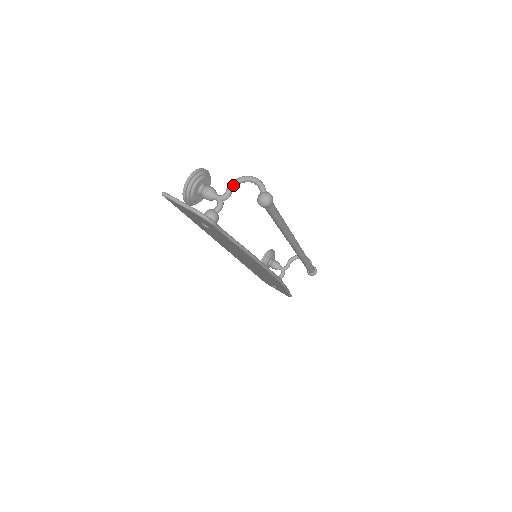
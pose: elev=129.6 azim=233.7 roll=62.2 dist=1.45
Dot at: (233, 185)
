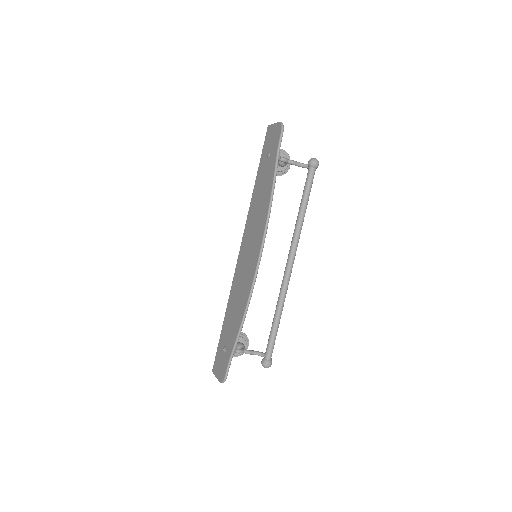
Dot at: (300, 163)
